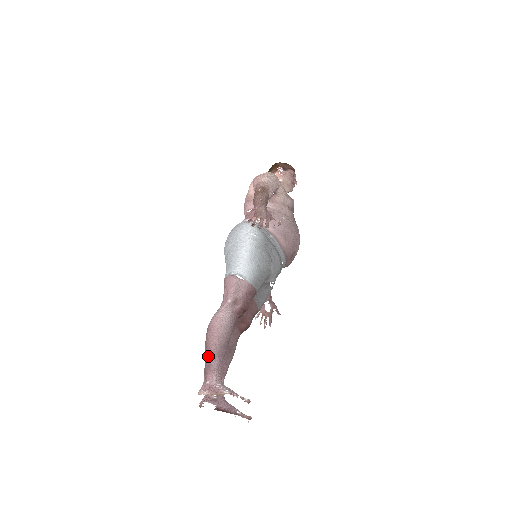
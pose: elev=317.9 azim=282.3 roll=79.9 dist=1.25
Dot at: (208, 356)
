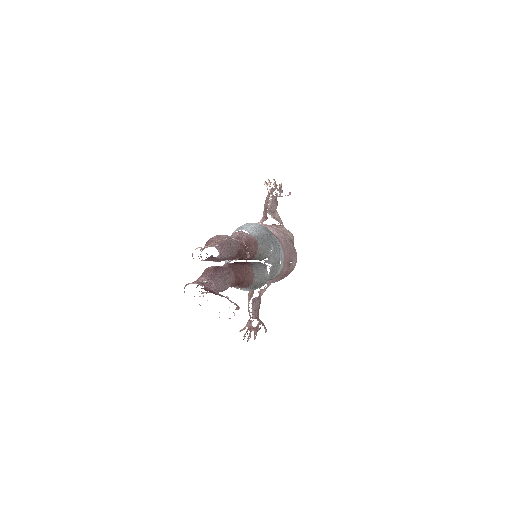
Dot at: (209, 242)
